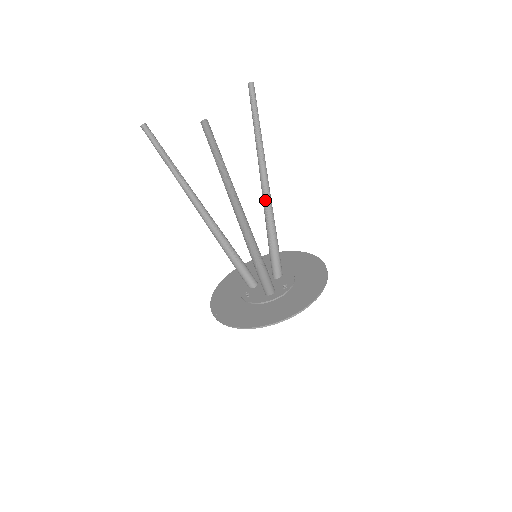
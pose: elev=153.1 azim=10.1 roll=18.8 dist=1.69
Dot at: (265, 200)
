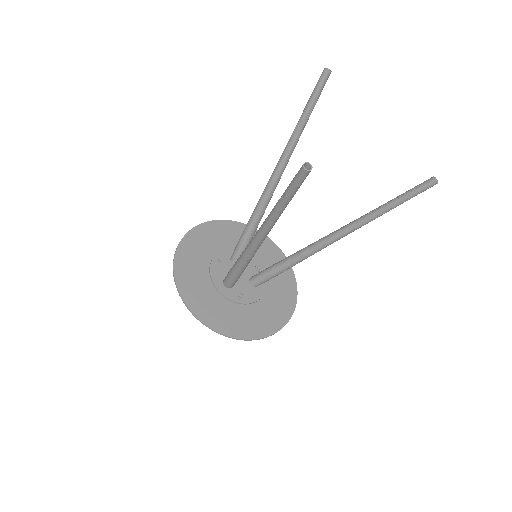
Dot at: (314, 245)
